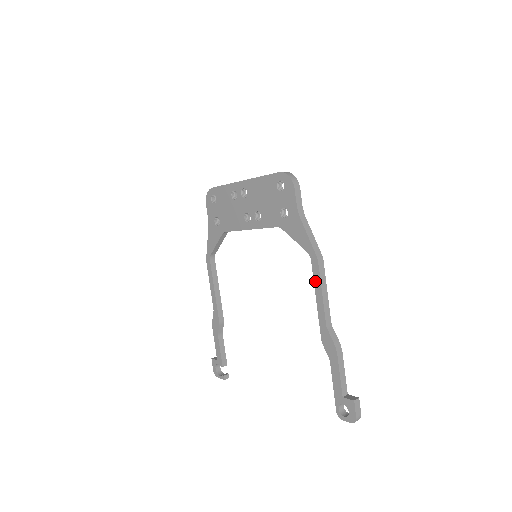
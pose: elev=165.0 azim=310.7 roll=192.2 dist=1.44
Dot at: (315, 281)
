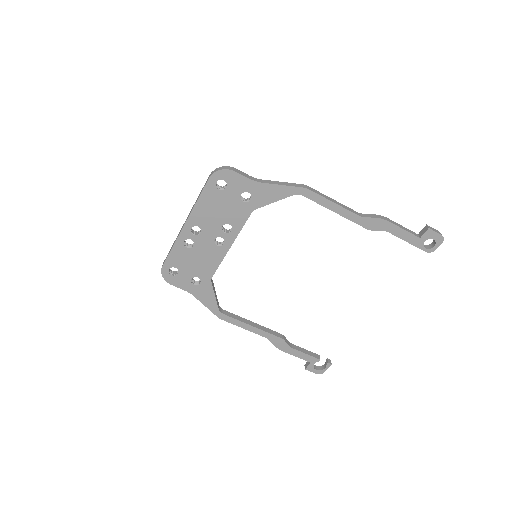
Dot at: (321, 203)
